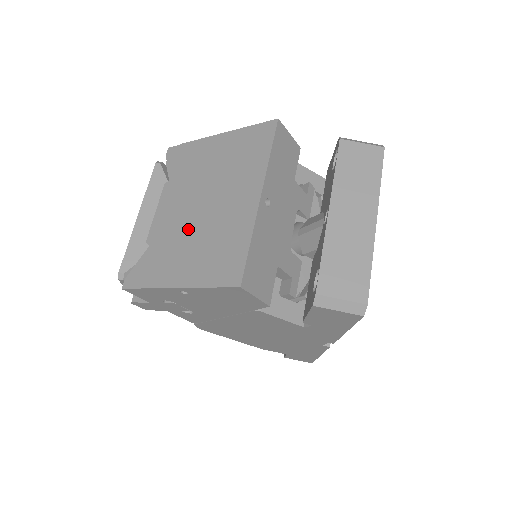
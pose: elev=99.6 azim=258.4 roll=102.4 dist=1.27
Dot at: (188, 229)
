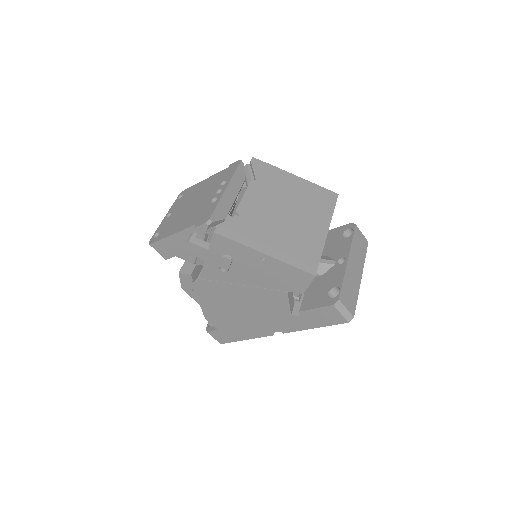
Dot at: (275, 222)
